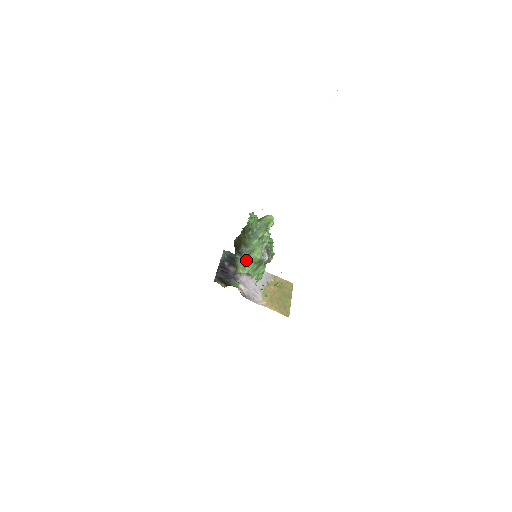
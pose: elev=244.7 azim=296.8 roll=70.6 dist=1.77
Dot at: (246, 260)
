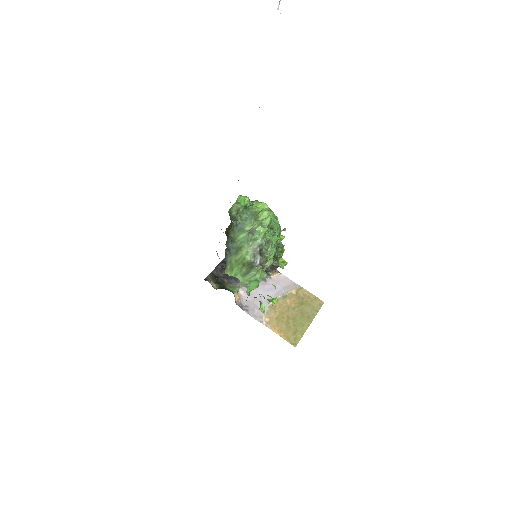
Dot at: (234, 259)
